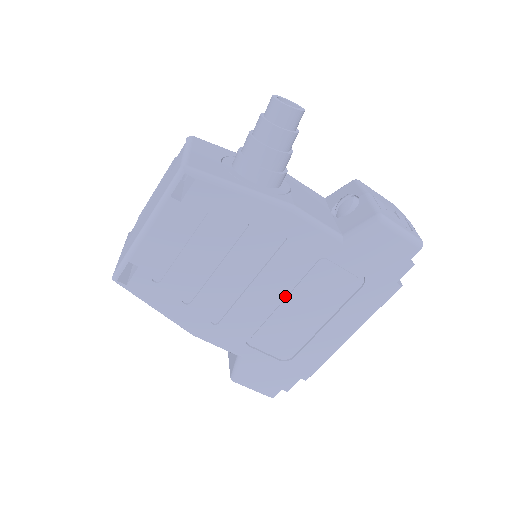
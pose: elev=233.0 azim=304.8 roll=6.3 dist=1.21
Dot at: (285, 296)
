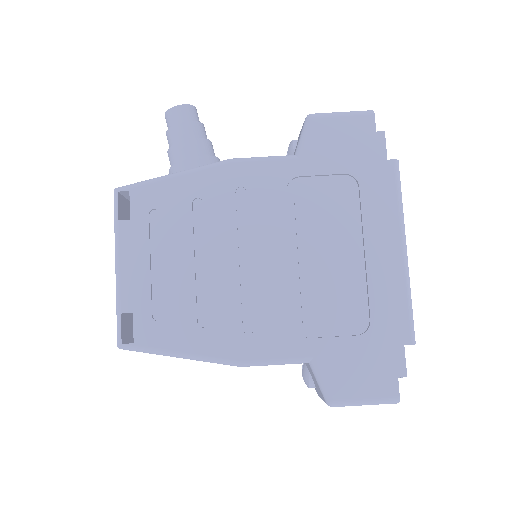
Dot at: (296, 251)
